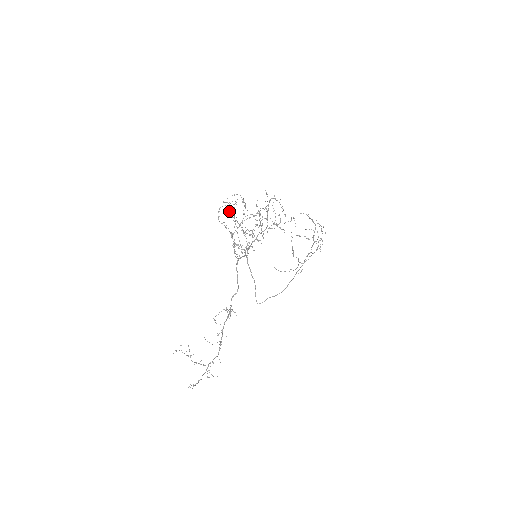
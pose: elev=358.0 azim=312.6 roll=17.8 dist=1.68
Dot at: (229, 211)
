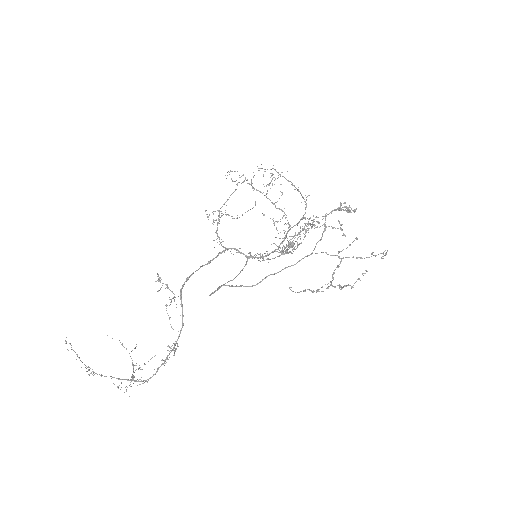
Dot at: (289, 242)
